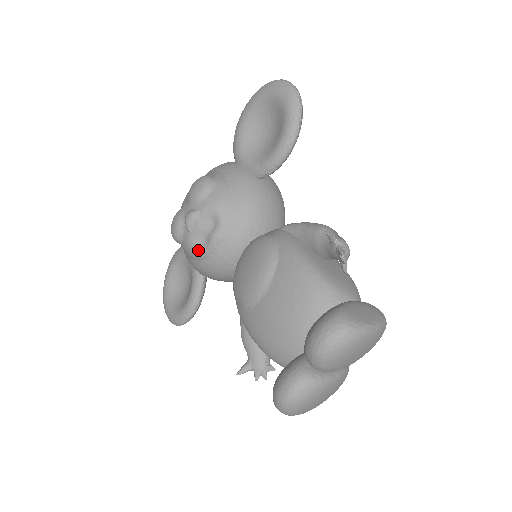
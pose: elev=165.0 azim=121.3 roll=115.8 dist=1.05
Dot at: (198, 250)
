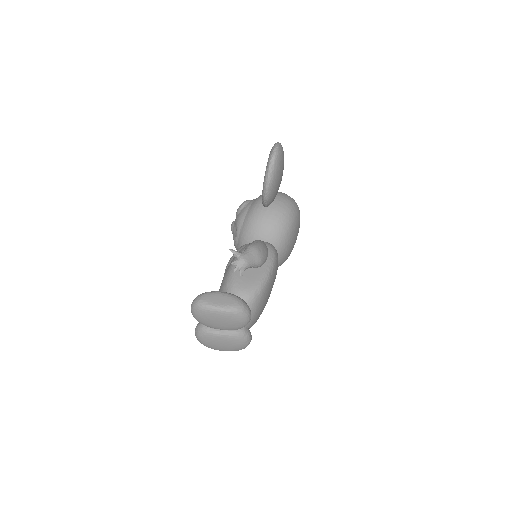
Dot at: (234, 245)
